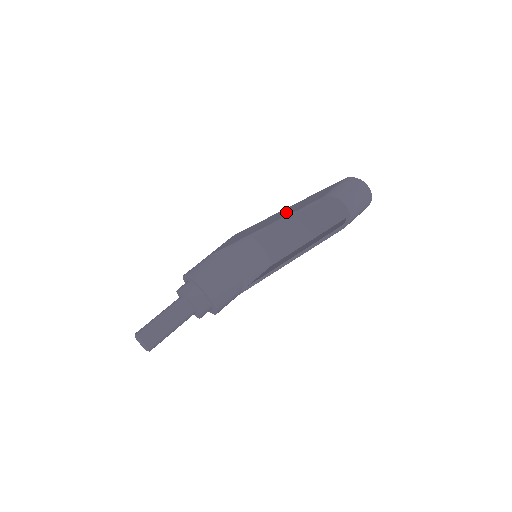
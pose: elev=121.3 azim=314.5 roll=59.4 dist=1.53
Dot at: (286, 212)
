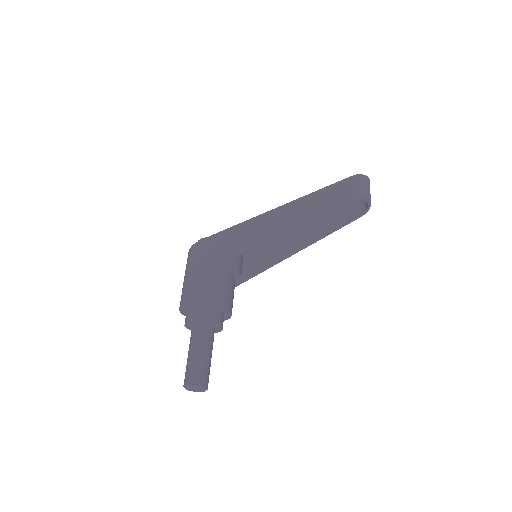
Dot at: (298, 213)
